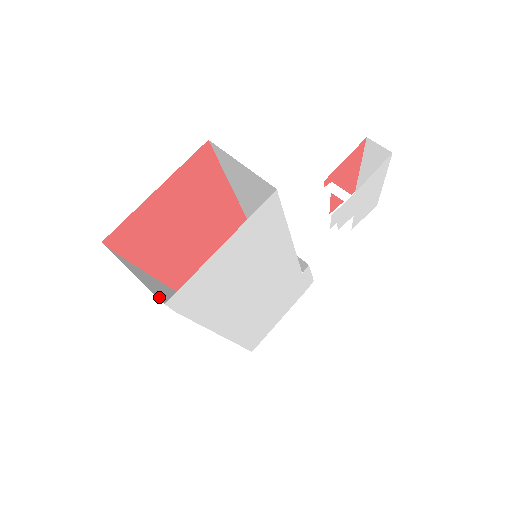
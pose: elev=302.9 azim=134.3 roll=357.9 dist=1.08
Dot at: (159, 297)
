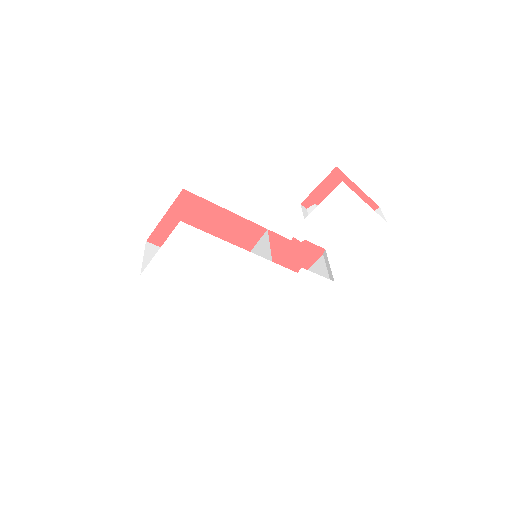
Dot at: occluded
